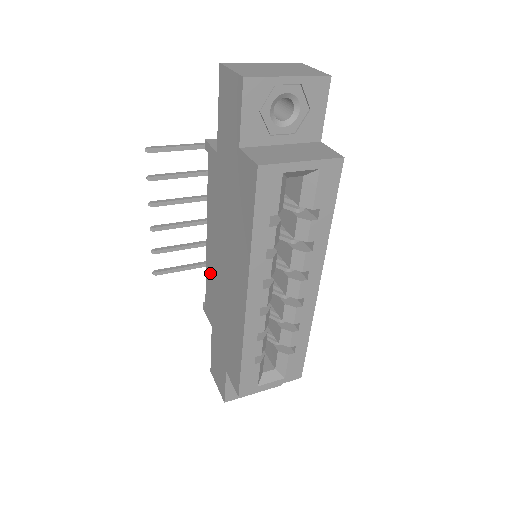
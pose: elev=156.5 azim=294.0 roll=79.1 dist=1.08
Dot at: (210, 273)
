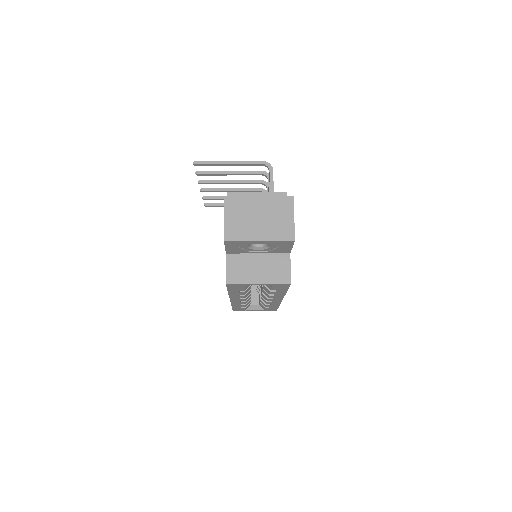
Dot at: occluded
